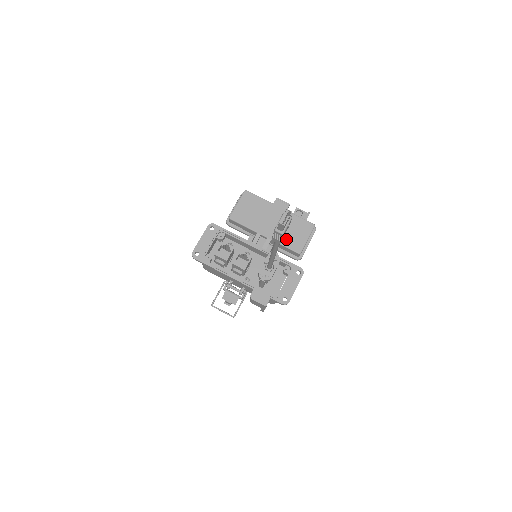
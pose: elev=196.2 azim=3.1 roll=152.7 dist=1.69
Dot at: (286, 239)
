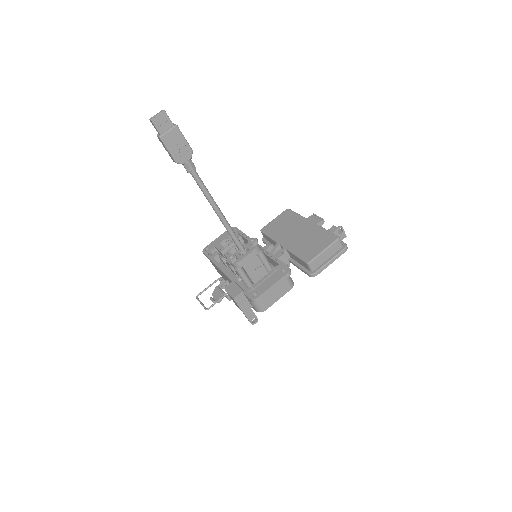
Dot at: (301, 249)
